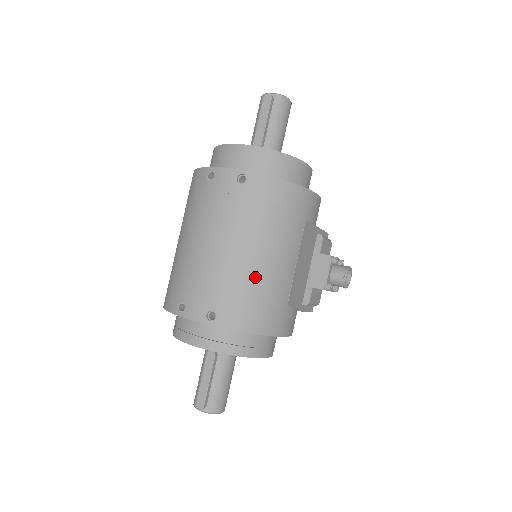
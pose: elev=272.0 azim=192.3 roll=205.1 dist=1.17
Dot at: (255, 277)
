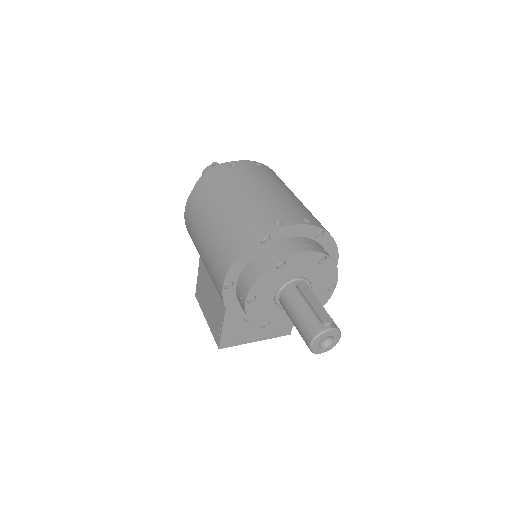
Dot at: (307, 209)
